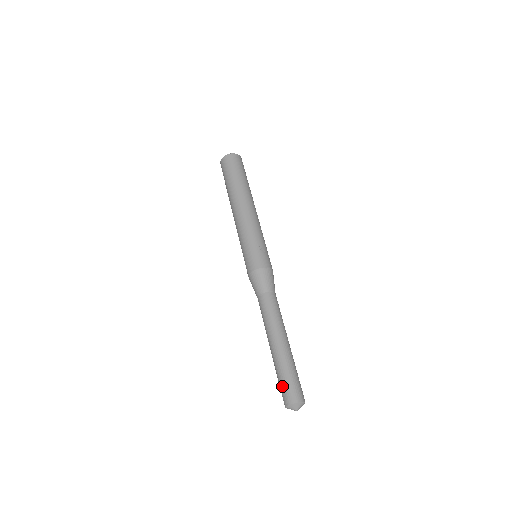
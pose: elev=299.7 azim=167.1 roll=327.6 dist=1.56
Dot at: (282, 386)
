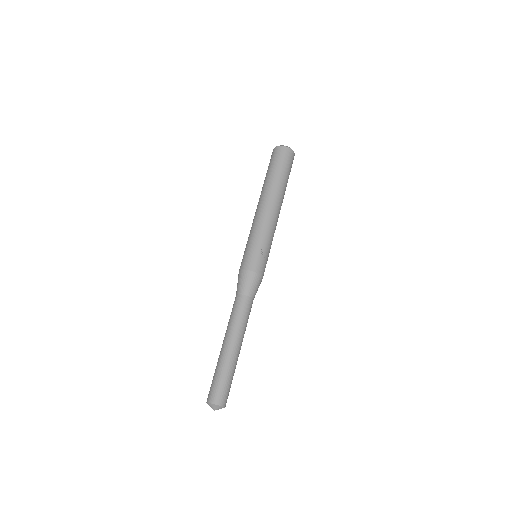
Dot at: (212, 384)
